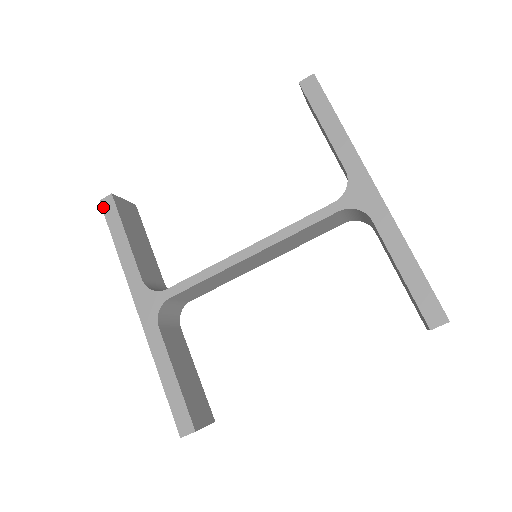
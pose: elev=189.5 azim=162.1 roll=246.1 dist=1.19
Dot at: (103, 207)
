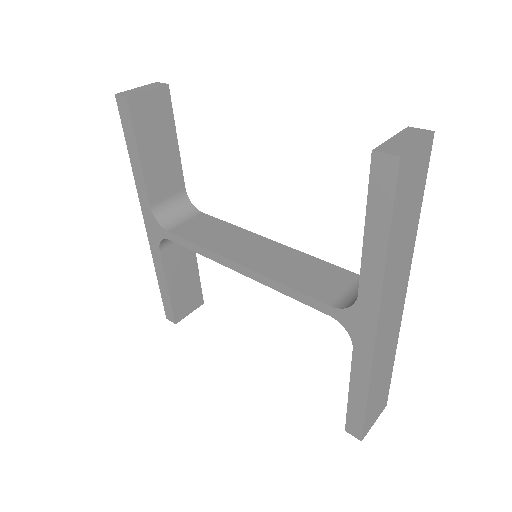
Dot at: (118, 105)
